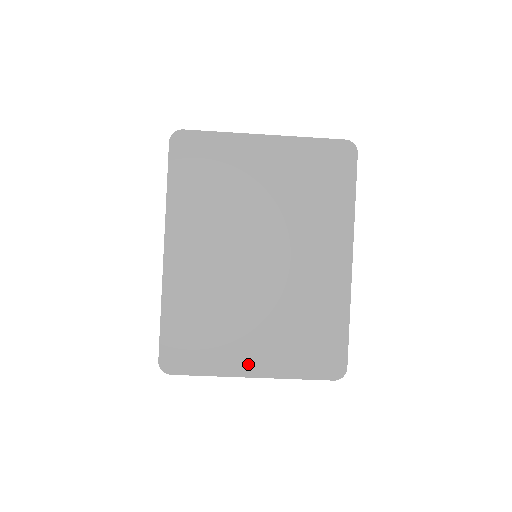
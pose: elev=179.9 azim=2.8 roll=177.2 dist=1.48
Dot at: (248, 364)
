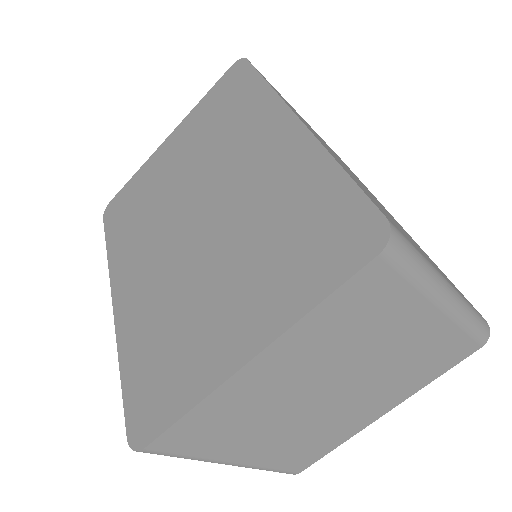
Dot at: (233, 347)
